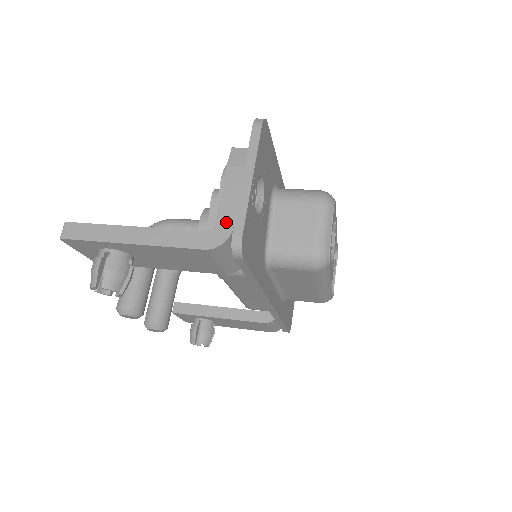
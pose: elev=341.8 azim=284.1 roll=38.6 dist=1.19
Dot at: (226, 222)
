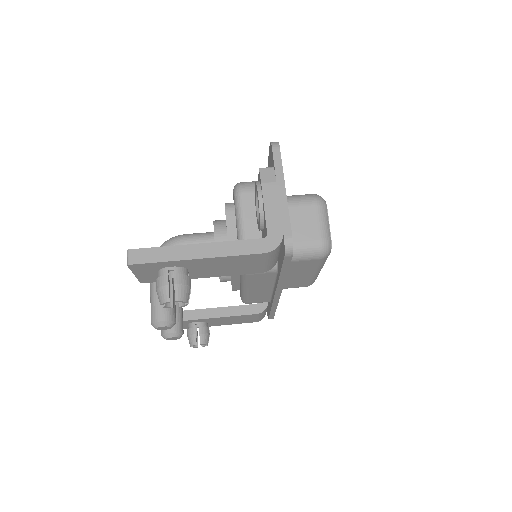
Dot at: (276, 229)
